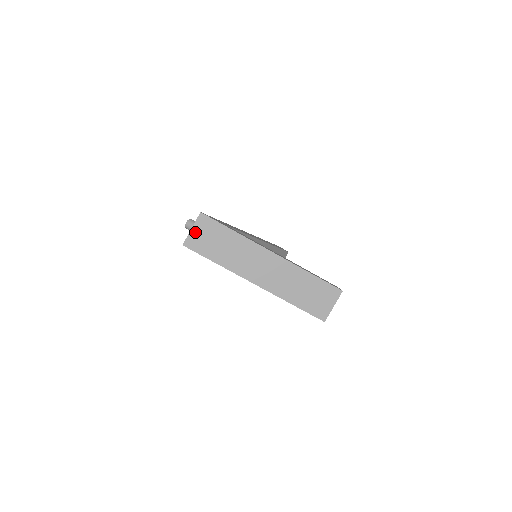
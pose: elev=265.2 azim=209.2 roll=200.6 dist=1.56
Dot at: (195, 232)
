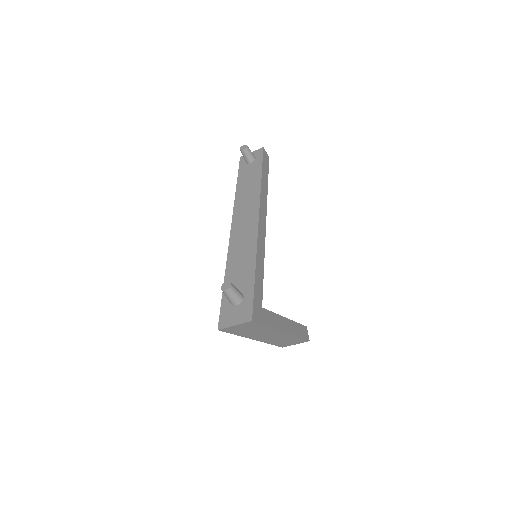
Dot at: (236, 327)
